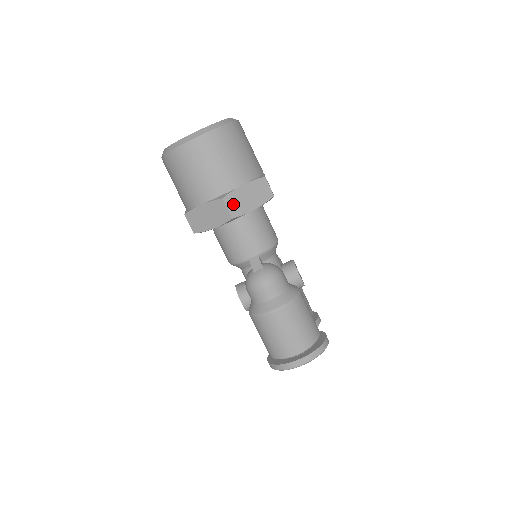
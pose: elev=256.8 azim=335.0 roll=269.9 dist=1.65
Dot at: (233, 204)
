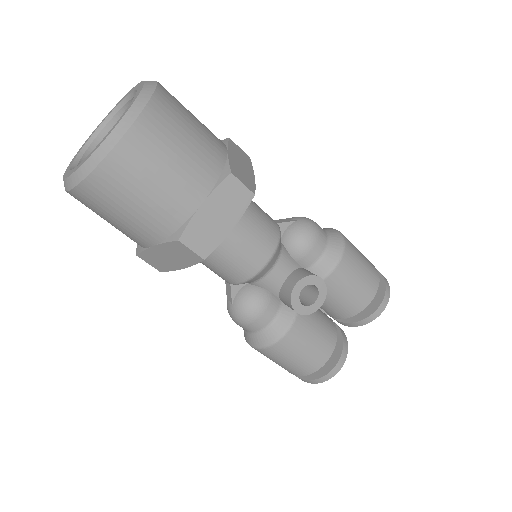
Dot at: (153, 261)
